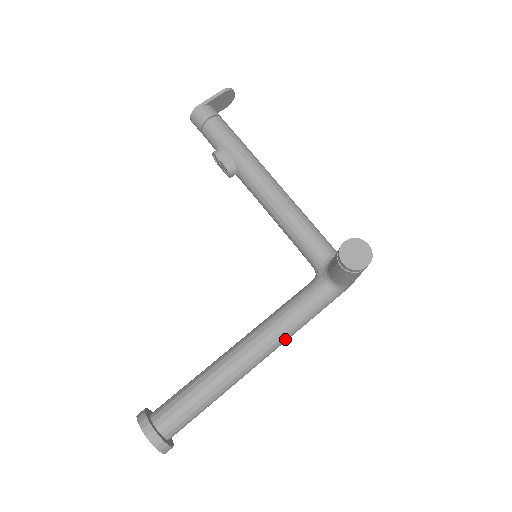
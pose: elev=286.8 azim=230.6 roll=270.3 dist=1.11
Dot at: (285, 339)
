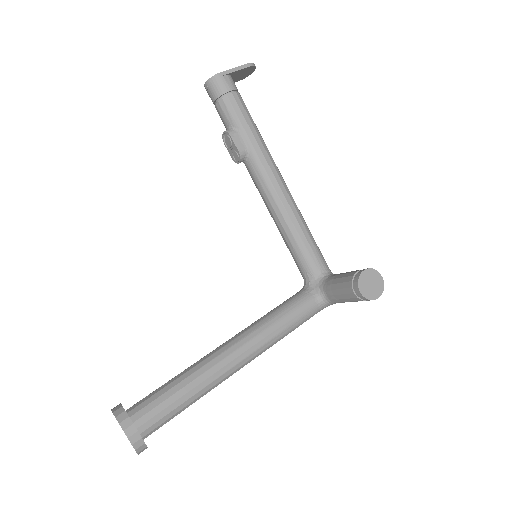
Dot at: (272, 345)
